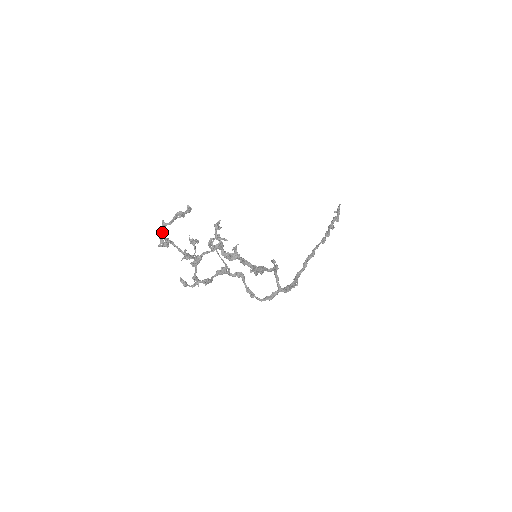
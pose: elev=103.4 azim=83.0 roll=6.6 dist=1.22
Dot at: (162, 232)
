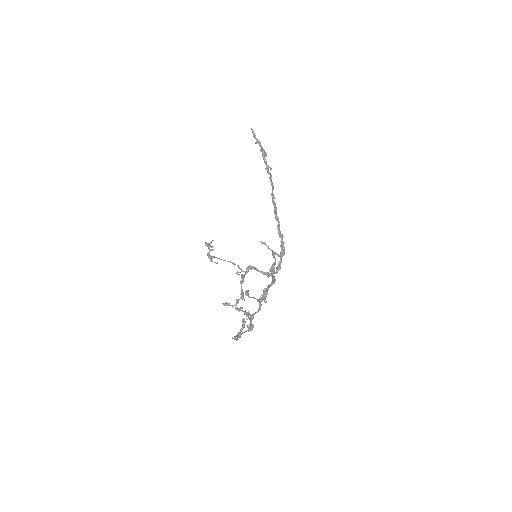
Dot at: occluded
